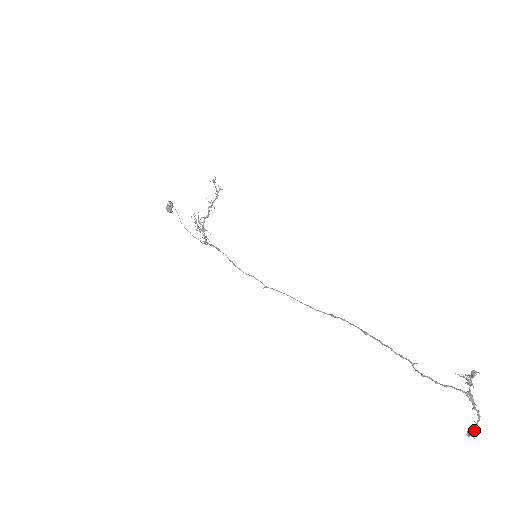
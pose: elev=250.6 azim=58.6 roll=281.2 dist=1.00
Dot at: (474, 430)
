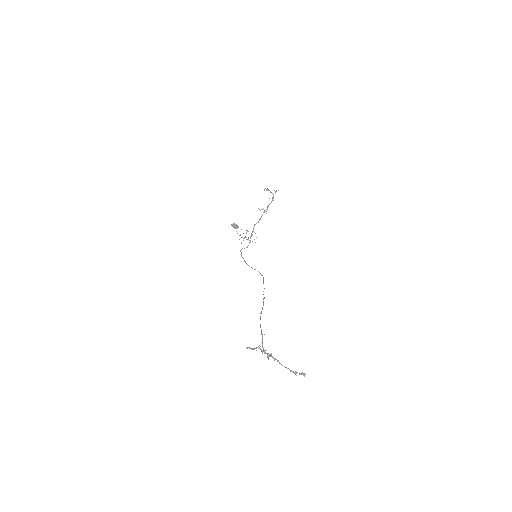
Dot at: (294, 373)
